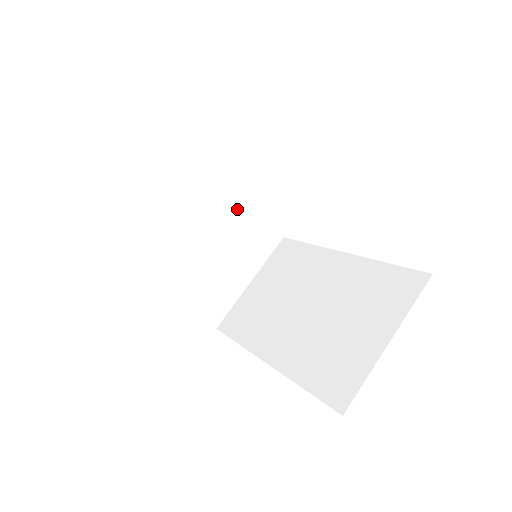
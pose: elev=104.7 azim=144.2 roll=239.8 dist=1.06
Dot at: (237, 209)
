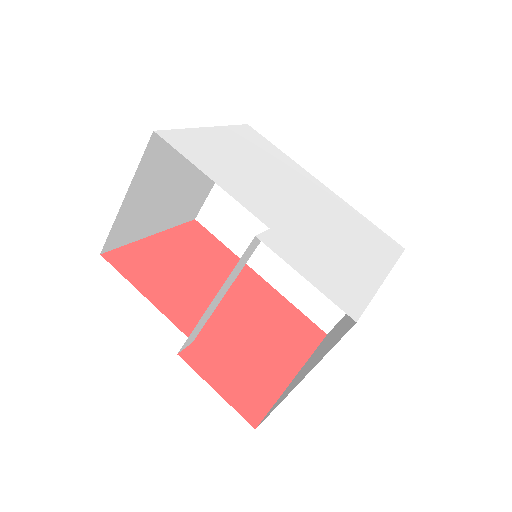
Dot at: occluded
